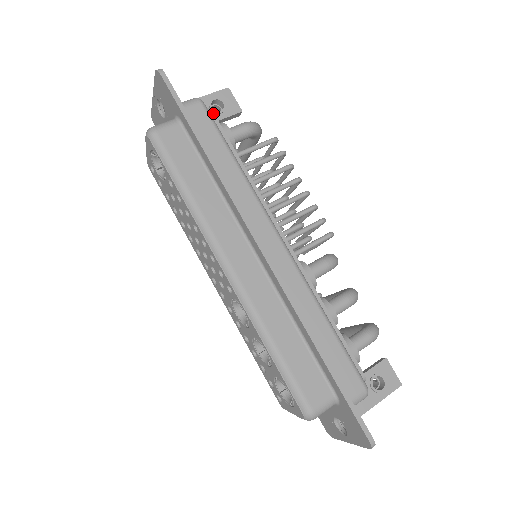
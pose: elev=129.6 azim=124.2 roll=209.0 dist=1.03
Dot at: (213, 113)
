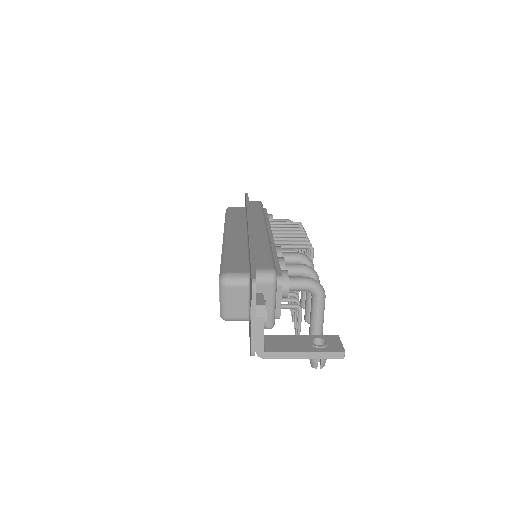
Dot at: (266, 209)
